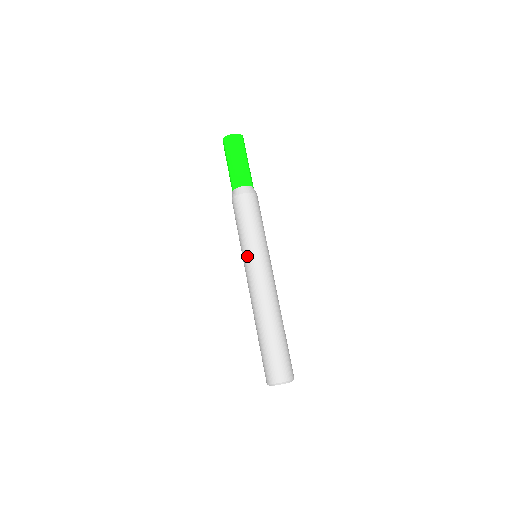
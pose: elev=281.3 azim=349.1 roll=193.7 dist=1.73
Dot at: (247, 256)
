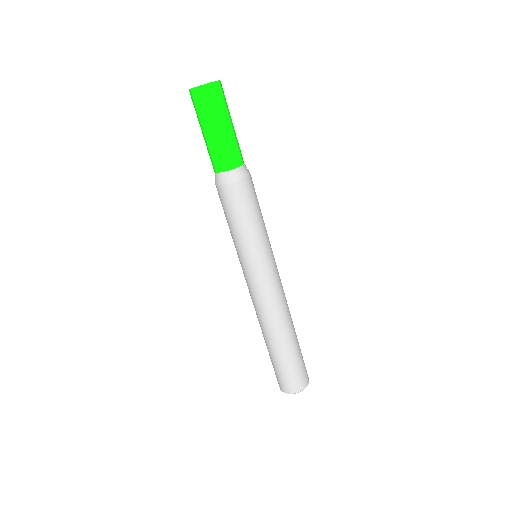
Dot at: (242, 264)
